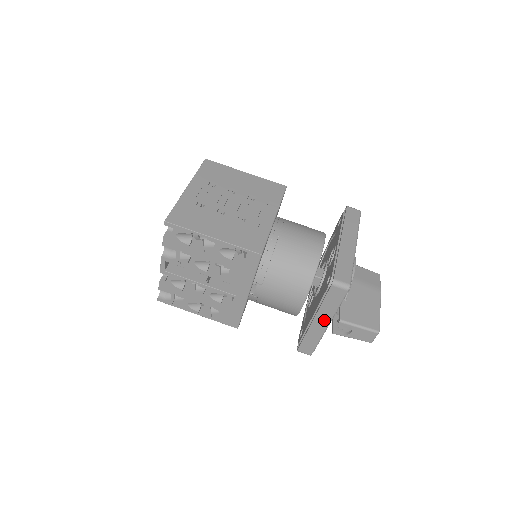
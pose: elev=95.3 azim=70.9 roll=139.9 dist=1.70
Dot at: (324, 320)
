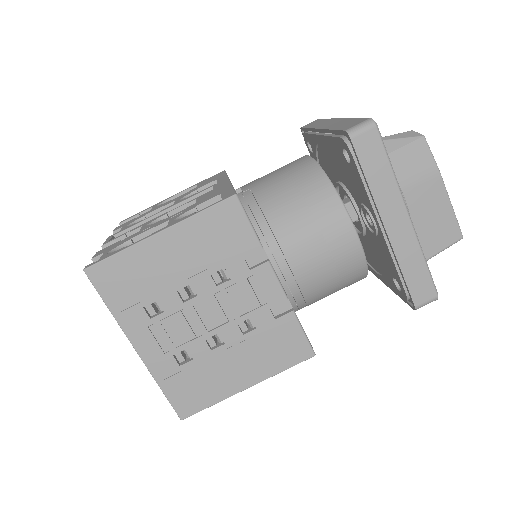
Dot at: occluded
